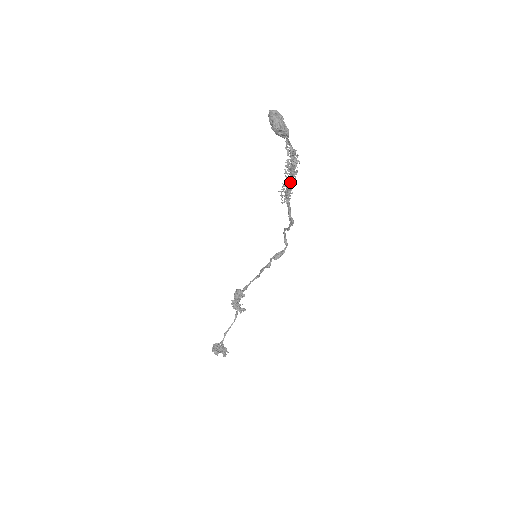
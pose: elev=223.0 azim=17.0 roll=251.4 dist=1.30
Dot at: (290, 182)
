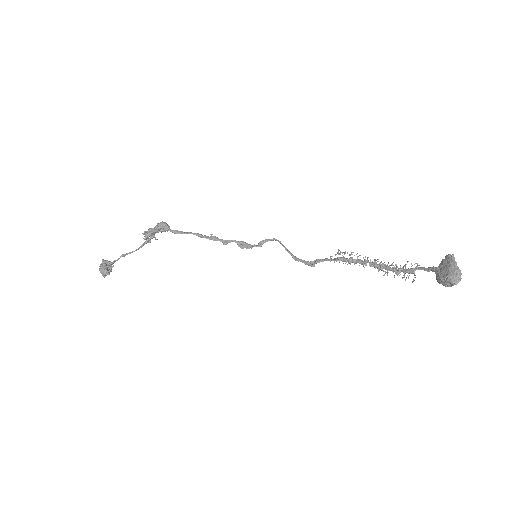
Dot at: (365, 263)
